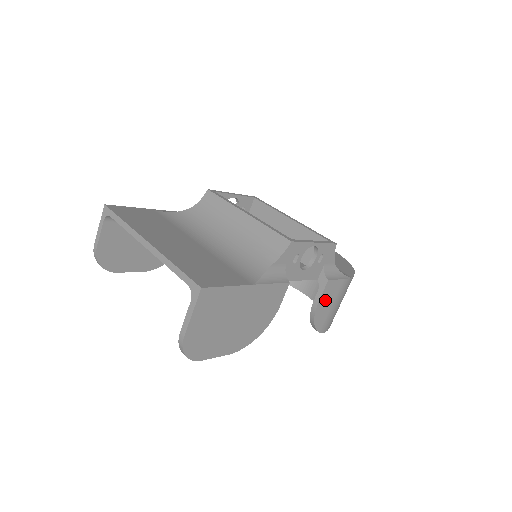
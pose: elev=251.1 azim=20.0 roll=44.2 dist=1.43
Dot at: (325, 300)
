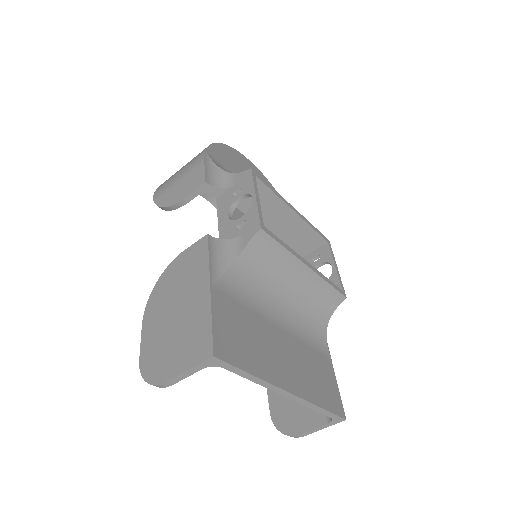
Dot at: occluded
